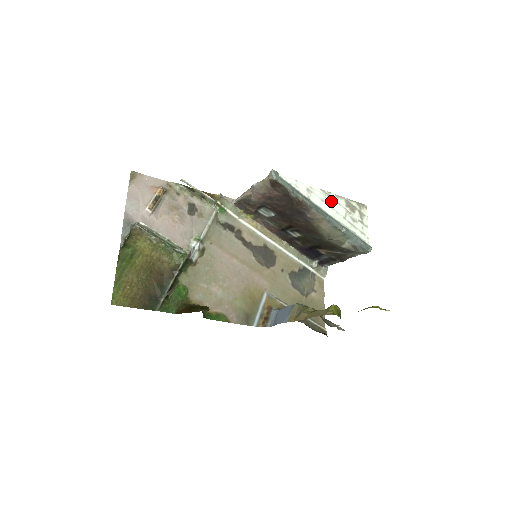
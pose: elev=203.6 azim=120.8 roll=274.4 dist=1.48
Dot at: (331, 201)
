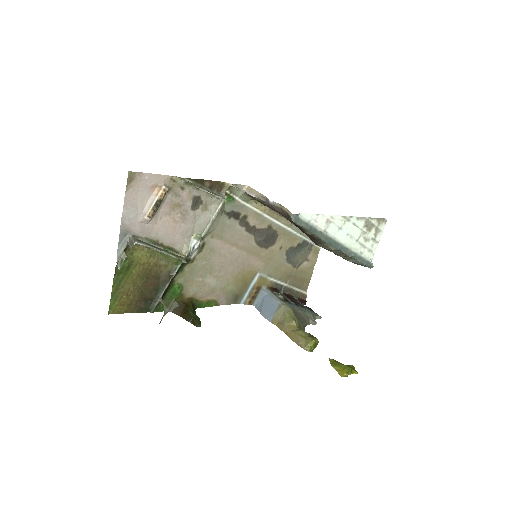
Dot at: (349, 226)
